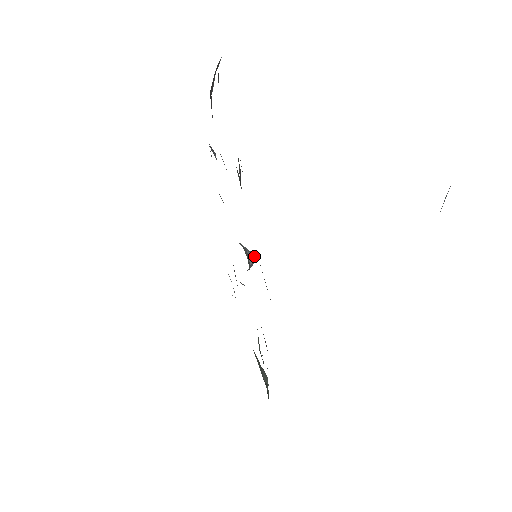
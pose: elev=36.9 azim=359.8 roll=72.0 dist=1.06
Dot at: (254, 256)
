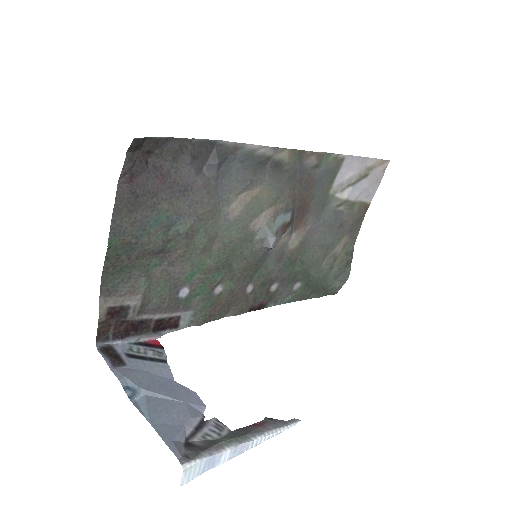
Dot at: (271, 246)
